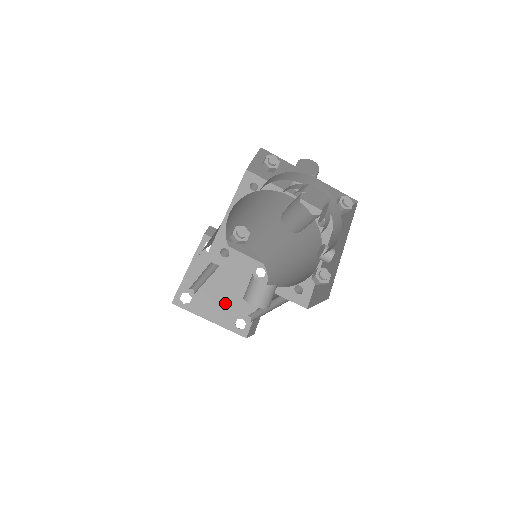
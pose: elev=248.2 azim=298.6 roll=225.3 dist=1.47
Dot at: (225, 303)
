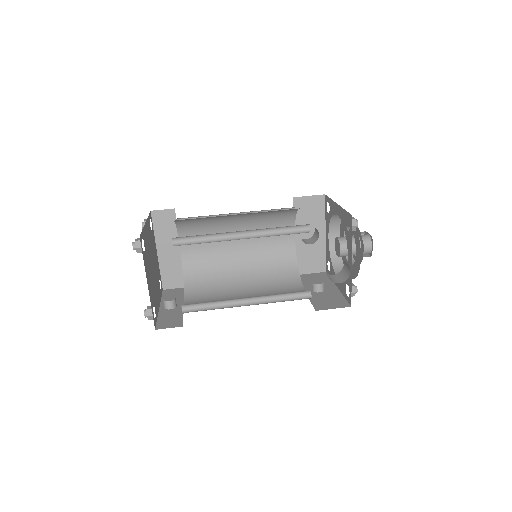
Dot at: (152, 282)
